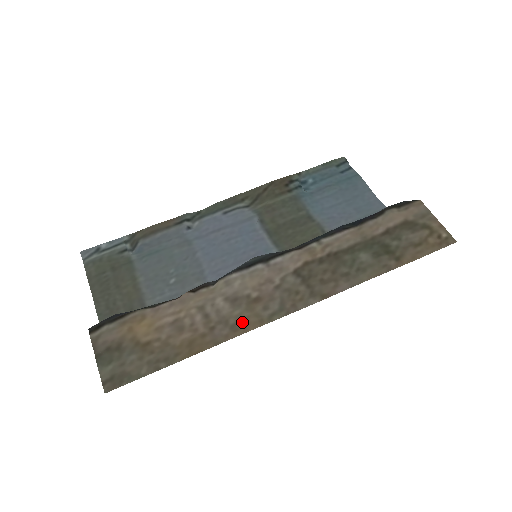
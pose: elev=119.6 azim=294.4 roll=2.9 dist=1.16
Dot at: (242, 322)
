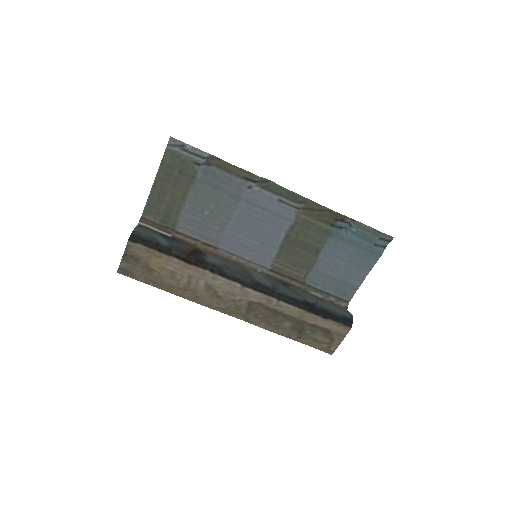
Dot at: (202, 299)
